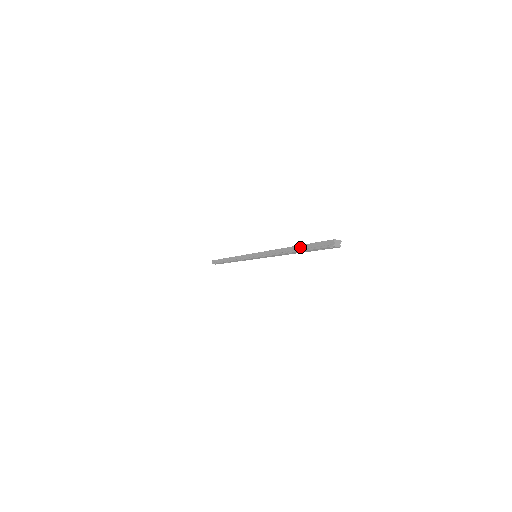
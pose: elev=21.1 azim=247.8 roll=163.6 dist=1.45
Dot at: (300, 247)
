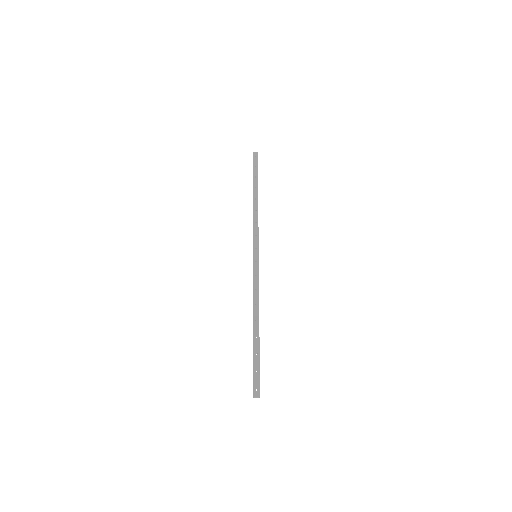
Dot at: (253, 345)
